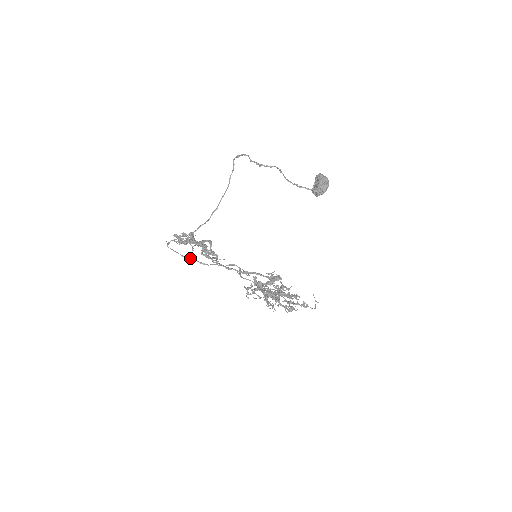
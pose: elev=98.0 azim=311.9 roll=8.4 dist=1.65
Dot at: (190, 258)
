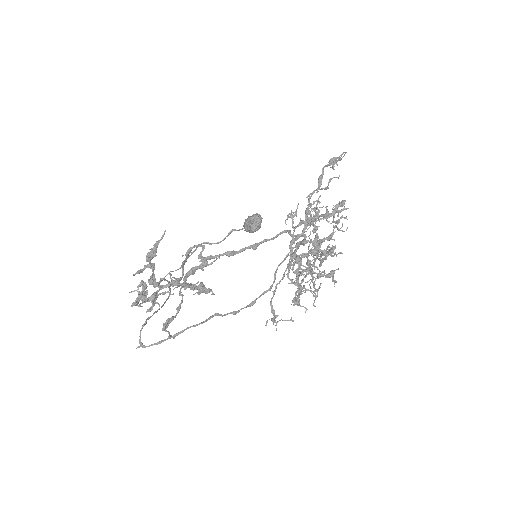
Dot at: (186, 328)
